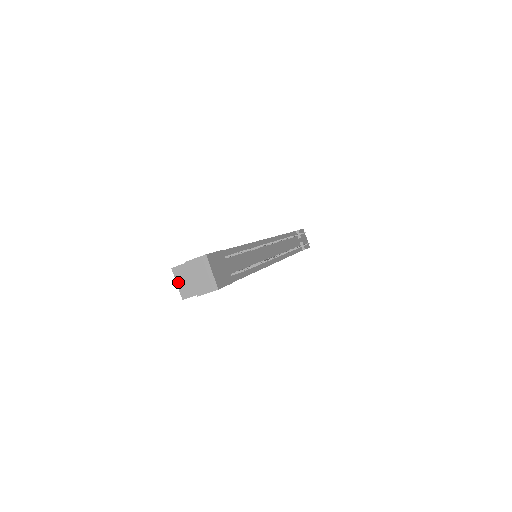
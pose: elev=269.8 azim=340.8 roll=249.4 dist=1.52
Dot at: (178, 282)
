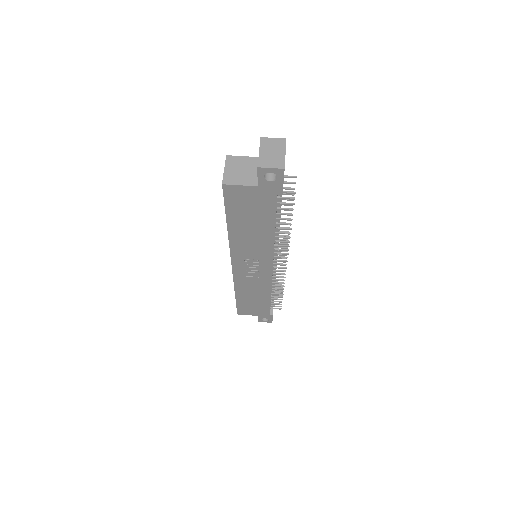
Dot at: (227, 168)
